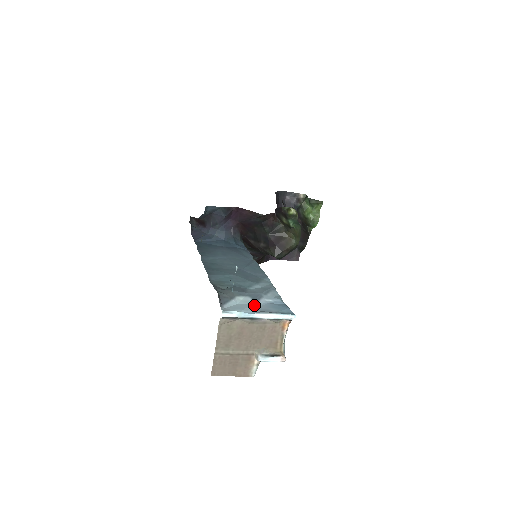
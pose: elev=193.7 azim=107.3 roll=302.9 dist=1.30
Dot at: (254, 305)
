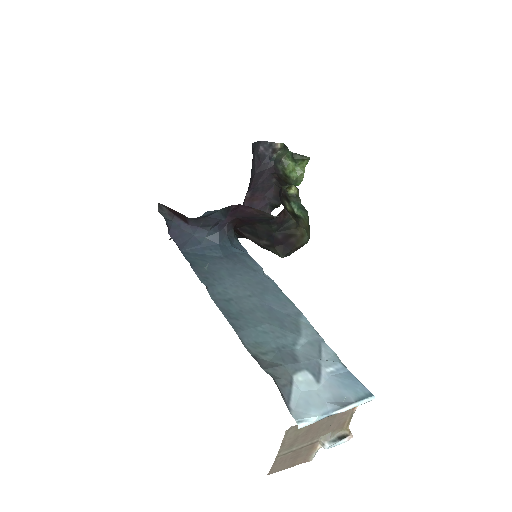
Dot at: (322, 389)
